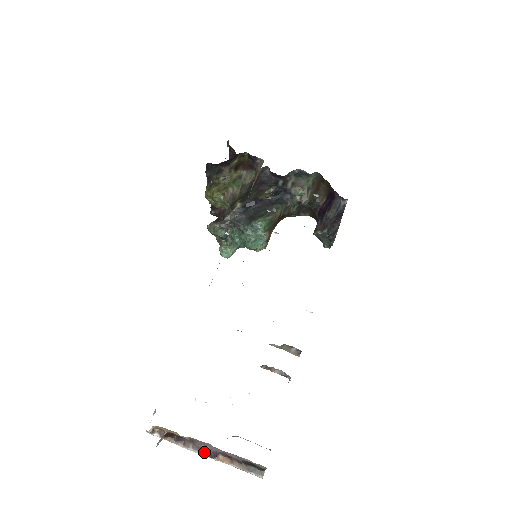
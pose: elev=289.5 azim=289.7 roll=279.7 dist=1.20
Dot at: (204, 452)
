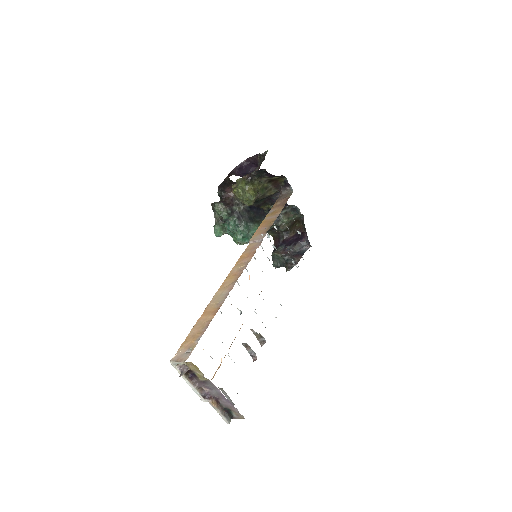
Dot at: (200, 392)
